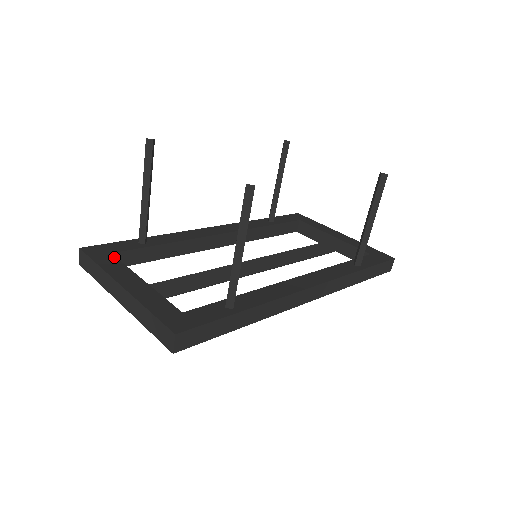
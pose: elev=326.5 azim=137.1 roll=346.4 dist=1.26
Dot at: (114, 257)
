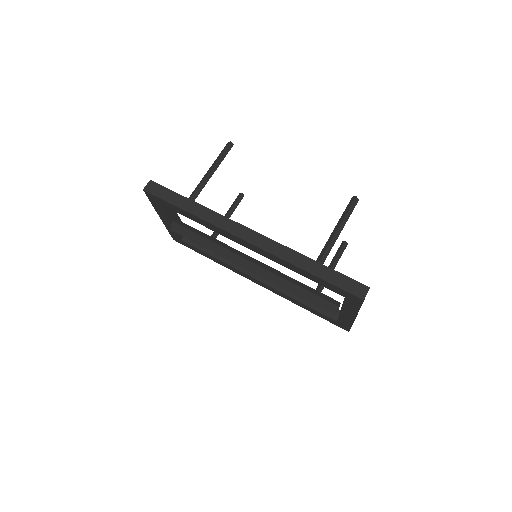
Dot at: occluded
